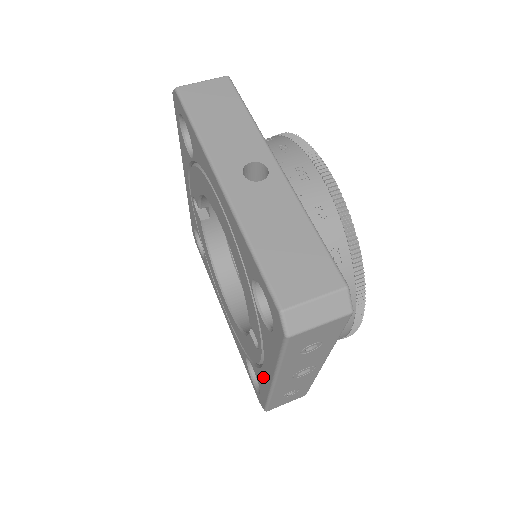
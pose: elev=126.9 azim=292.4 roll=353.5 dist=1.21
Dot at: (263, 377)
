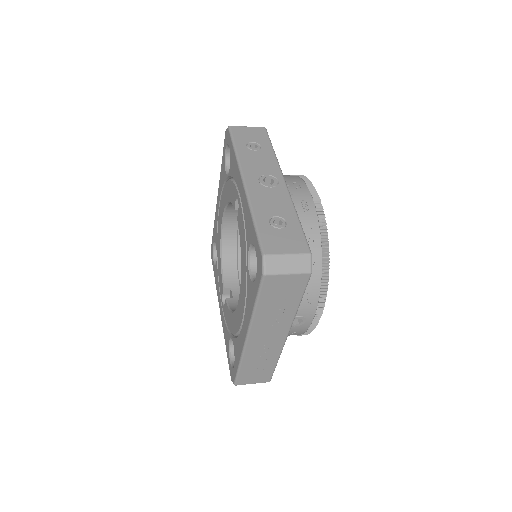
Dot at: (245, 210)
